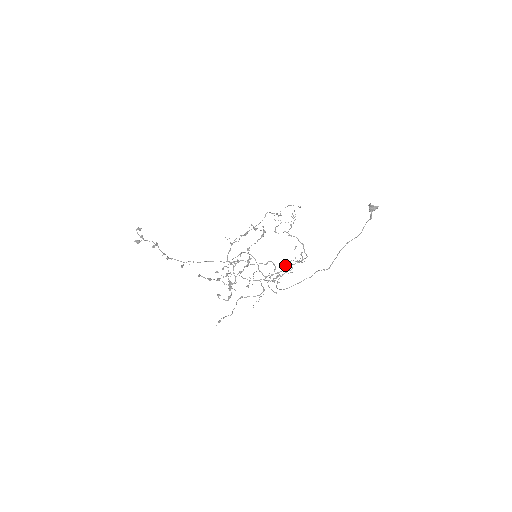
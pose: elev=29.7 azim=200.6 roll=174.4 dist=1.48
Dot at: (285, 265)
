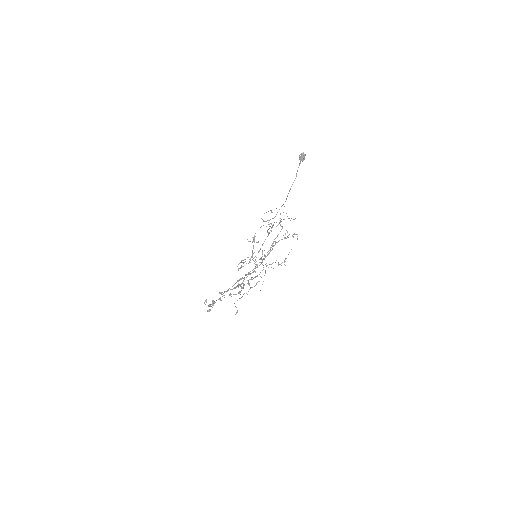
Dot at: (273, 245)
